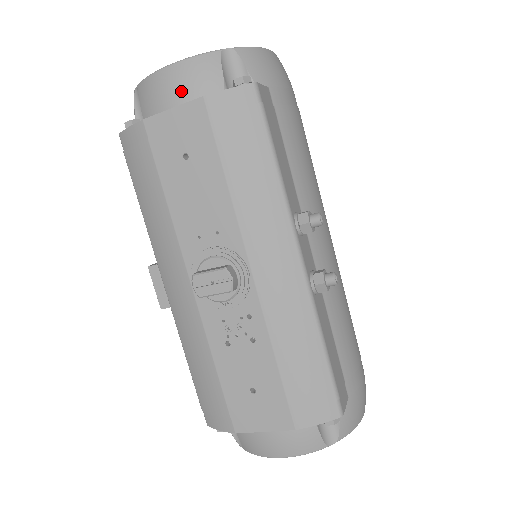
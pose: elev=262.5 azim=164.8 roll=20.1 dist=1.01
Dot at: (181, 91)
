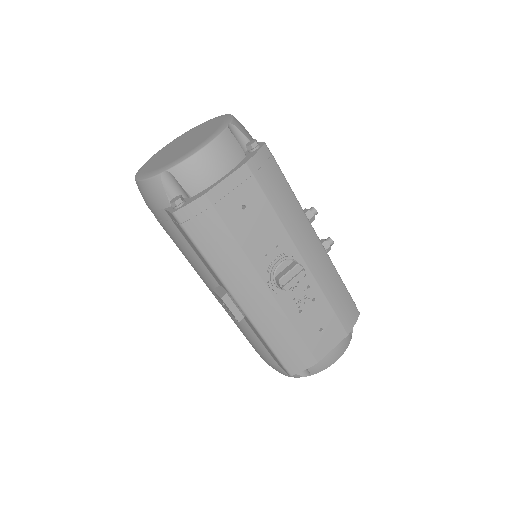
Dot at: (221, 164)
